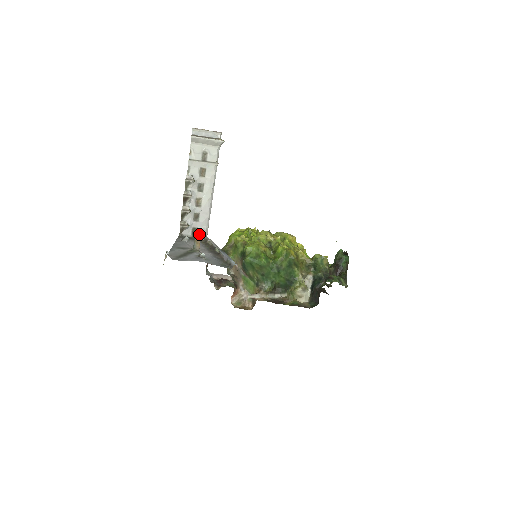
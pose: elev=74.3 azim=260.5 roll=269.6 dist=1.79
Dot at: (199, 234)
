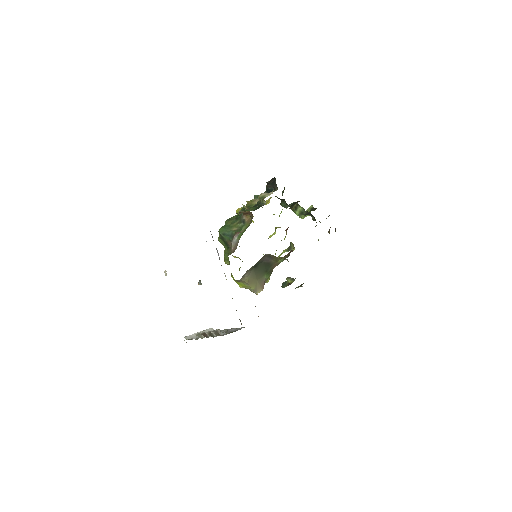
Dot at: occluded
